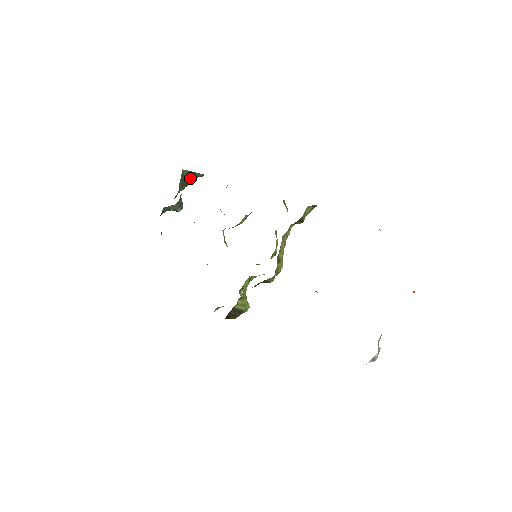
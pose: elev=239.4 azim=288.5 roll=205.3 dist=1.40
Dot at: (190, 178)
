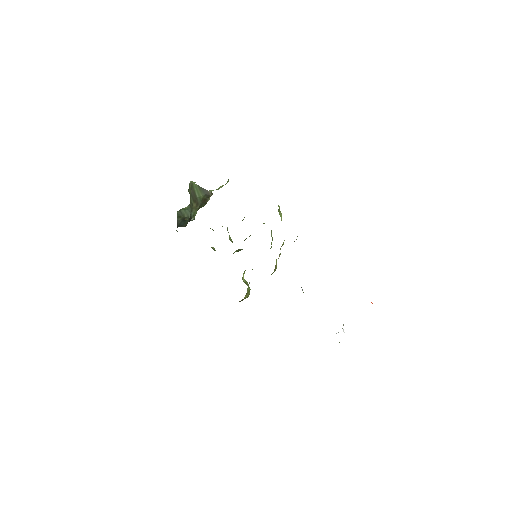
Dot at: (200, 195)
